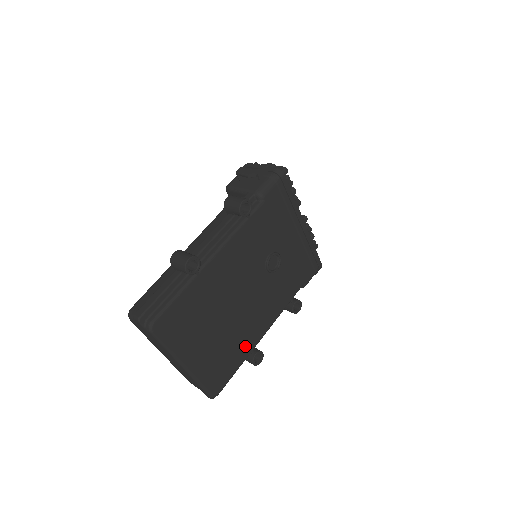
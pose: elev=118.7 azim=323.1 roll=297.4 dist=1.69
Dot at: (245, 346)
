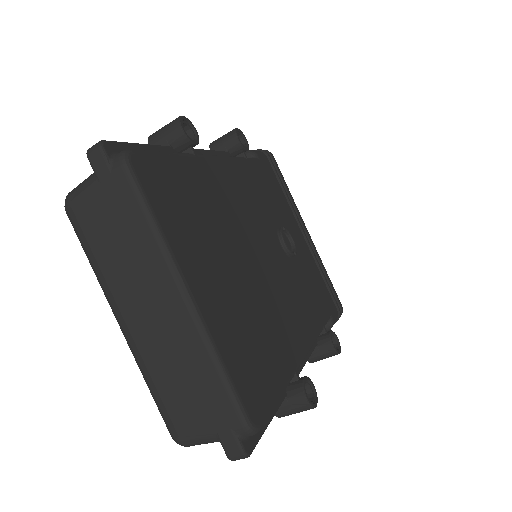
Dot at: (283, 350)
